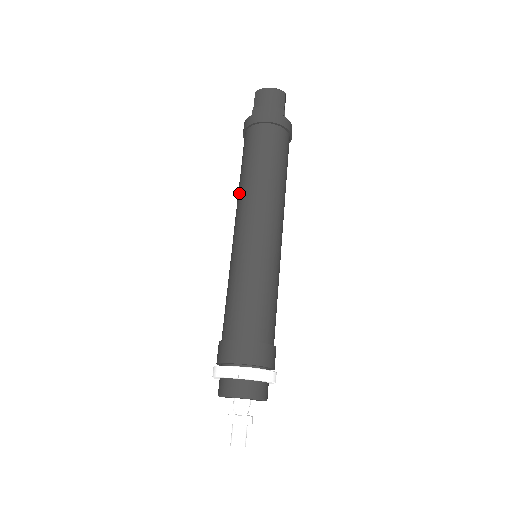
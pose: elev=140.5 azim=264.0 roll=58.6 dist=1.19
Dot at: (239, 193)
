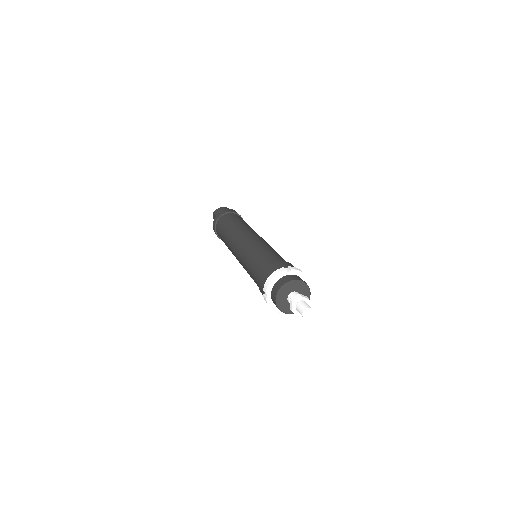
Dot at: (229, 237)
